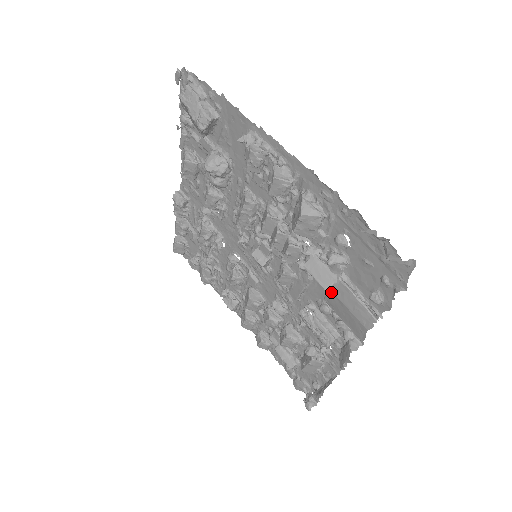
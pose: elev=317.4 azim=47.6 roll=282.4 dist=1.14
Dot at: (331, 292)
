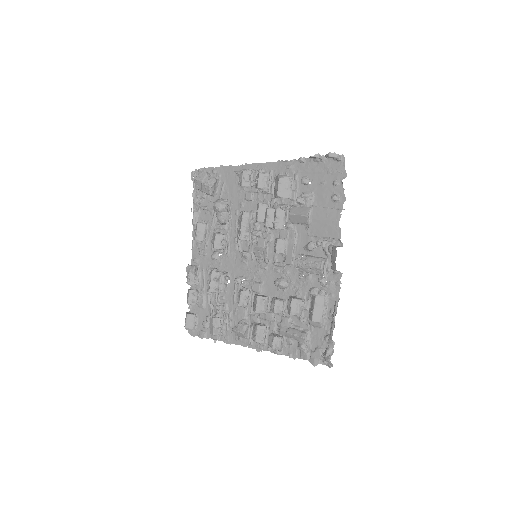
Dot at: (310, 220)
